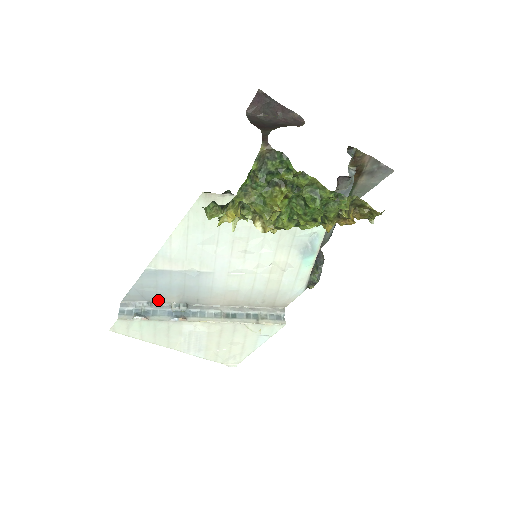
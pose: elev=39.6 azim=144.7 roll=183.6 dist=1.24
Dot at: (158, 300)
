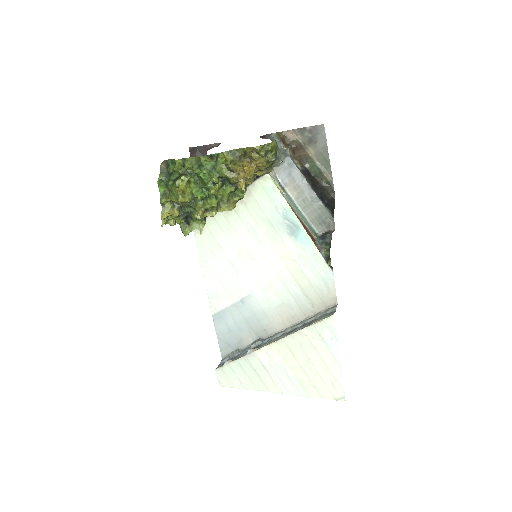
Dot at: (241, 345)
